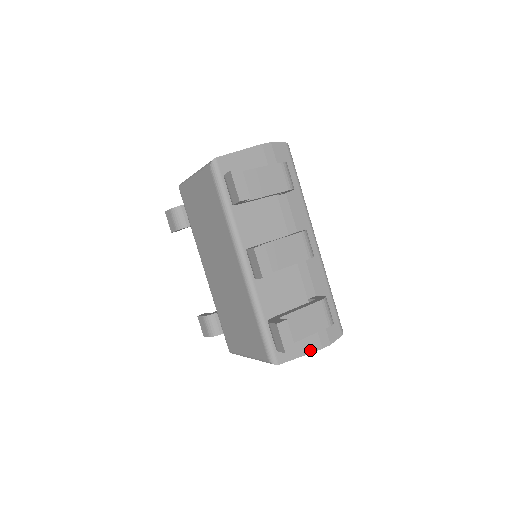
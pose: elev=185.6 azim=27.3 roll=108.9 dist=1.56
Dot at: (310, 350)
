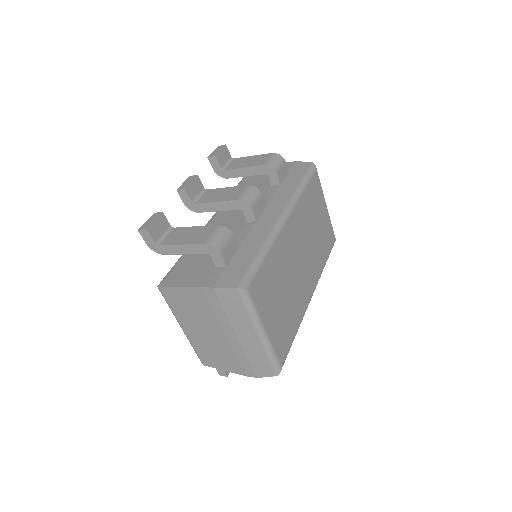
Dot at: (192, 285)
